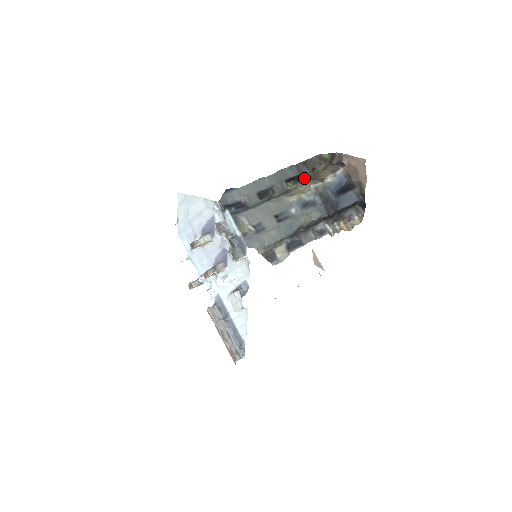
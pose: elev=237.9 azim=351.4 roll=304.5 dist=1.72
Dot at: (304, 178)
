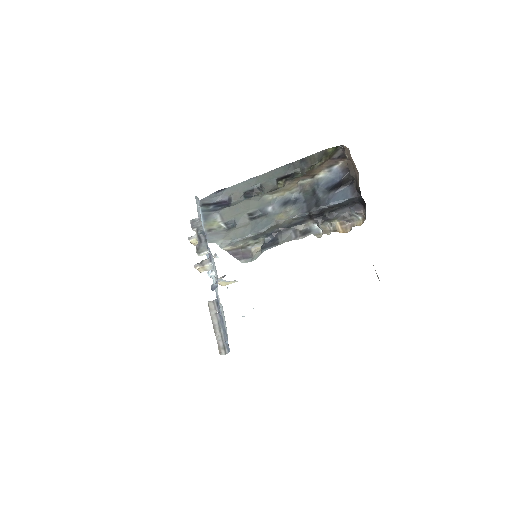
Dot at: (299, 175)
